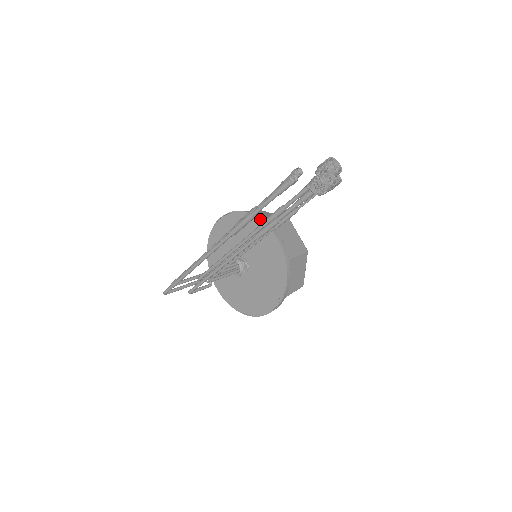
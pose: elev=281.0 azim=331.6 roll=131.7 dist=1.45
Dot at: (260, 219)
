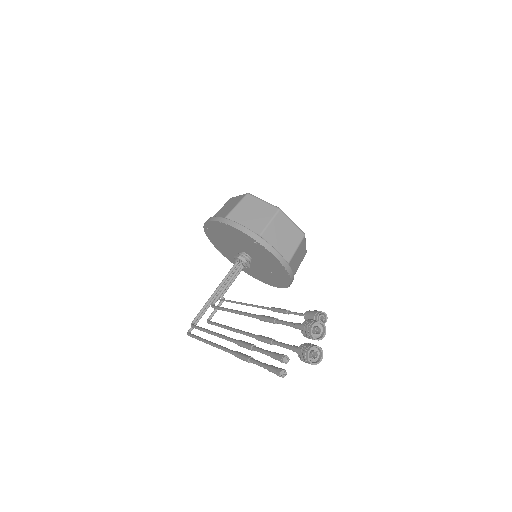
Dot at: (251, 238)
